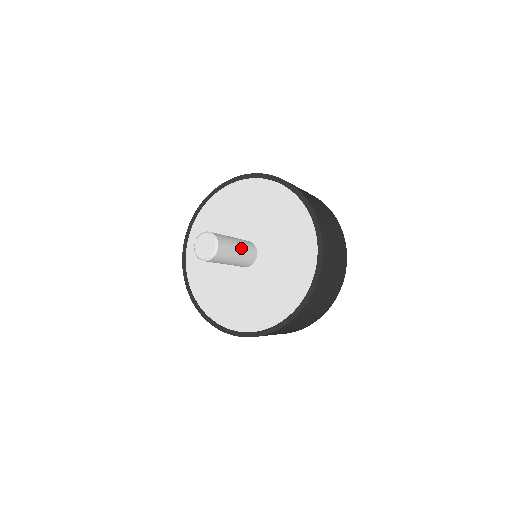
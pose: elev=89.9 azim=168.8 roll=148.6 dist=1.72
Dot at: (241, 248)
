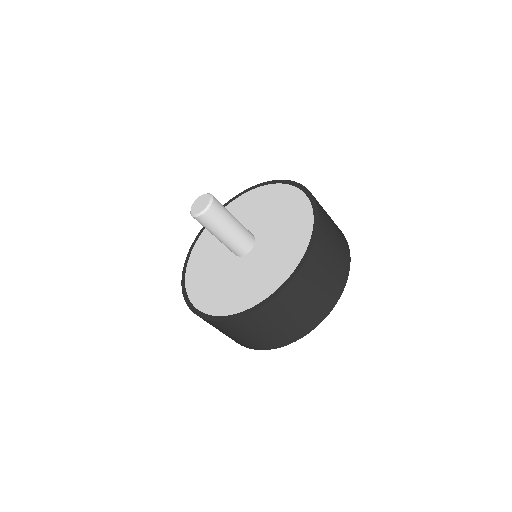
Dot at: (236, 230)
